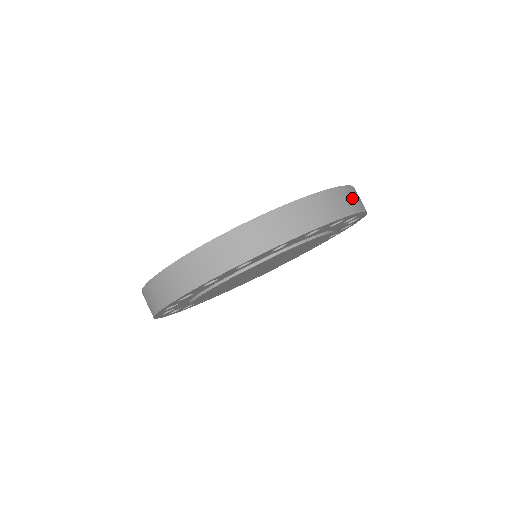
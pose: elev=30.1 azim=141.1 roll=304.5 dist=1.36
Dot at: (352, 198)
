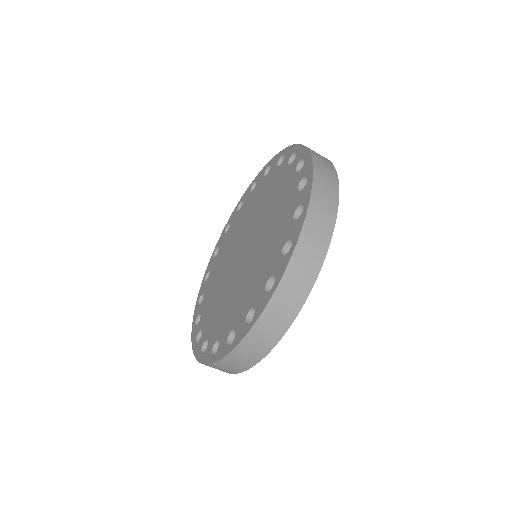
Dot at: (324, 166)
